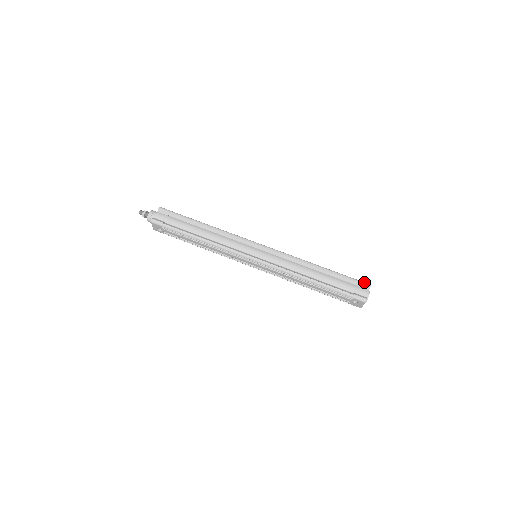
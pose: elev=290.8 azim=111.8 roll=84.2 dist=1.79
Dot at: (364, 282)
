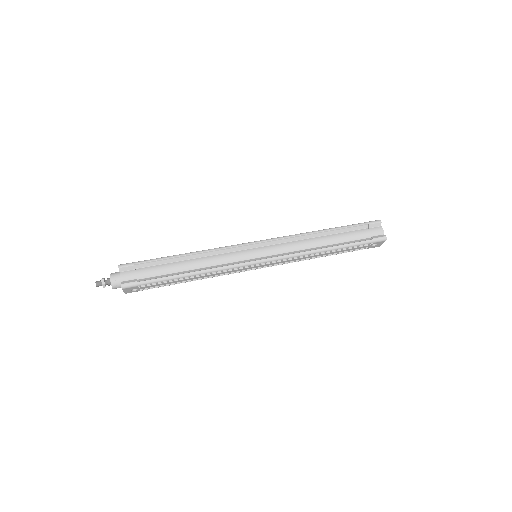
Dot at: (373, 221)
